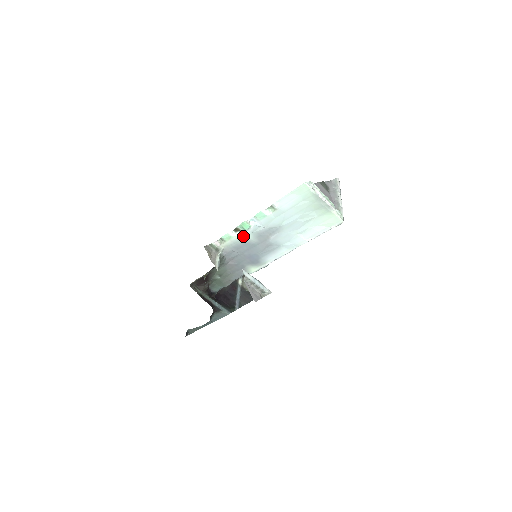
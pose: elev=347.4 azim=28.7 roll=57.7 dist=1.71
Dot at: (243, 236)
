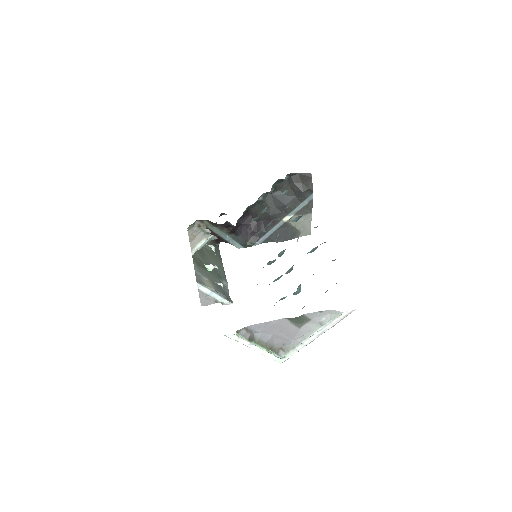
Dot at: occluded
